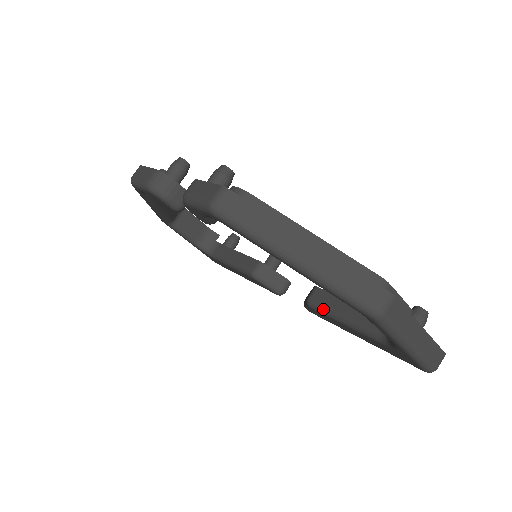
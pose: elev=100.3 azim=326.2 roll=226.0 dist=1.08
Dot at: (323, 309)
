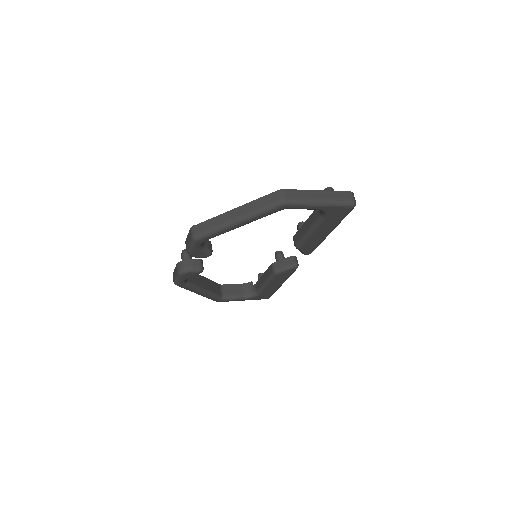
Dot at: (301, 240)
